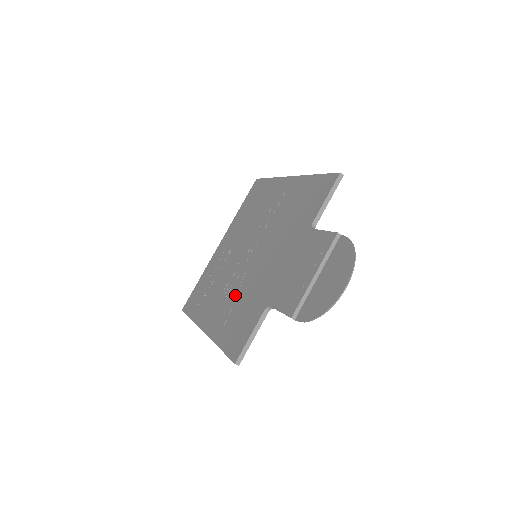
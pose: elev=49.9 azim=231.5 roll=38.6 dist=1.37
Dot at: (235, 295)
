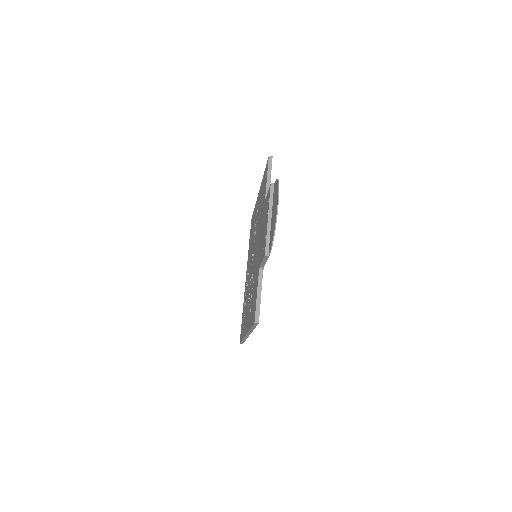
Dot at: (251, 290)
